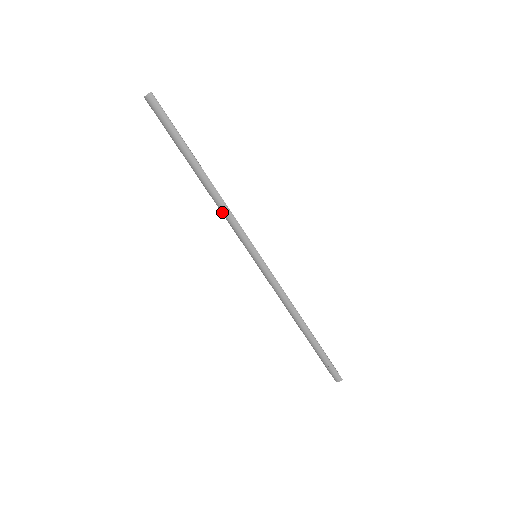
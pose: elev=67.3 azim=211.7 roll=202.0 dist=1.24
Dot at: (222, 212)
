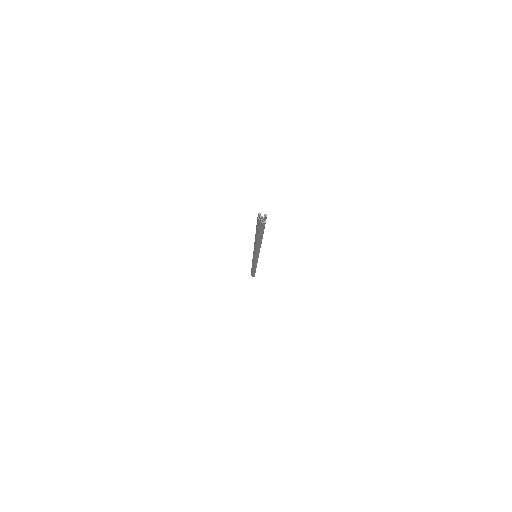
Dot at: (254, 246)
